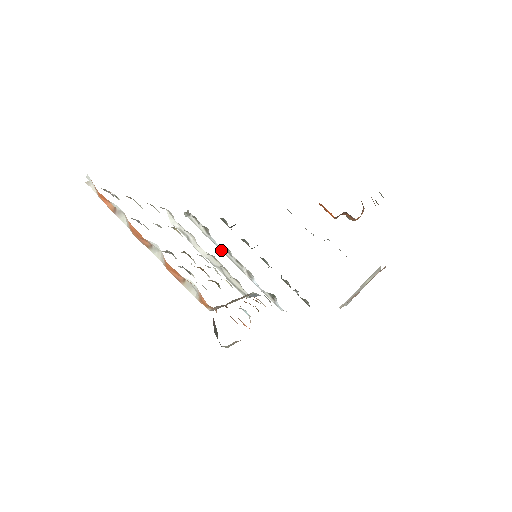
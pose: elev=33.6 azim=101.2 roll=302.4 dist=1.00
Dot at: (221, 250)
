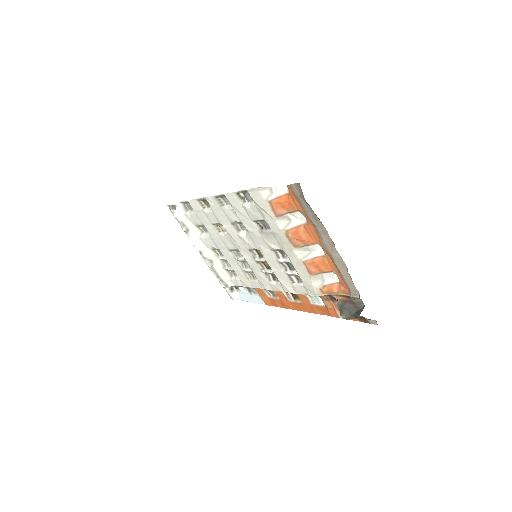
Dot at: occluded
